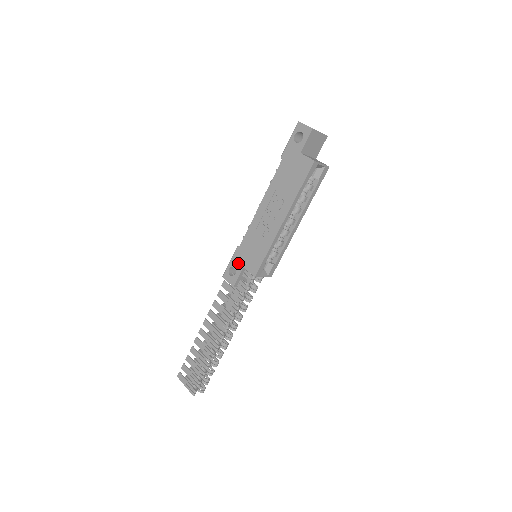
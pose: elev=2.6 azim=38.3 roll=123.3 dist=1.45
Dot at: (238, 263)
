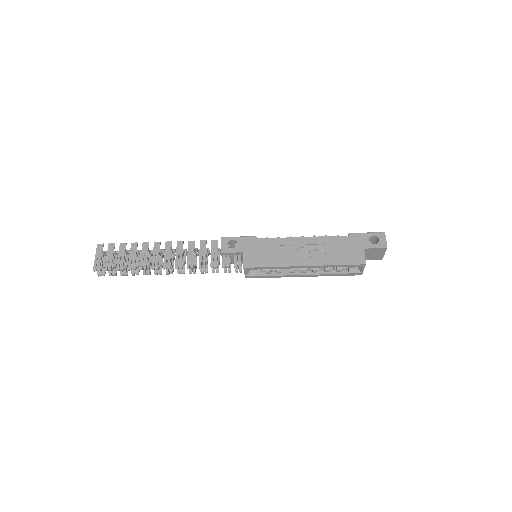
Dot at: (243, 245)
